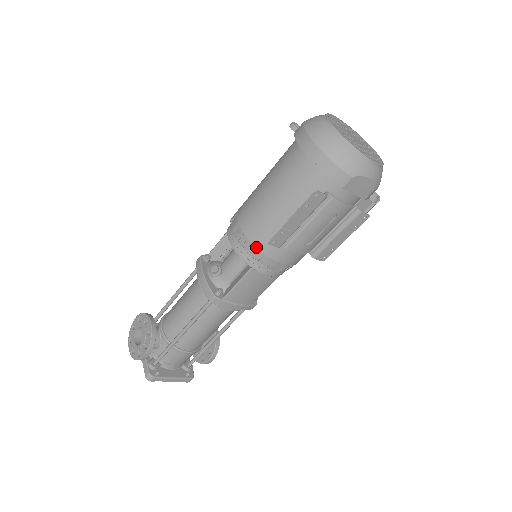
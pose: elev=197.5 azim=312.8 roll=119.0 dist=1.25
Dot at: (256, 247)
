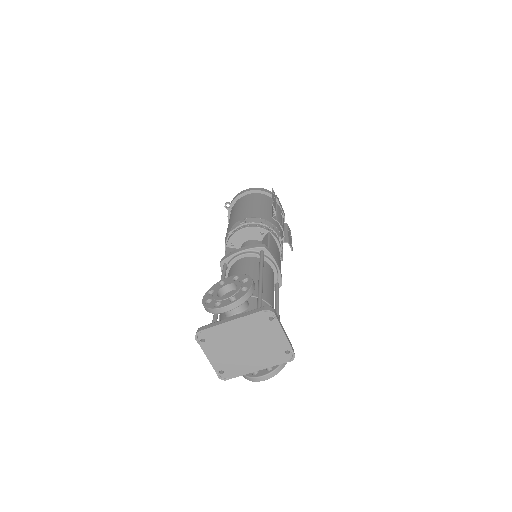
Dot at: (263, 219)
